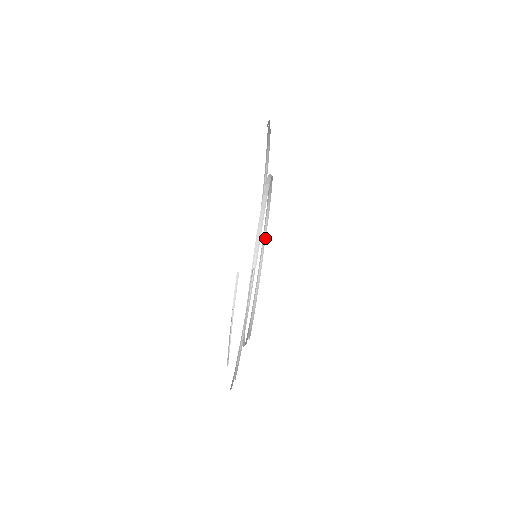
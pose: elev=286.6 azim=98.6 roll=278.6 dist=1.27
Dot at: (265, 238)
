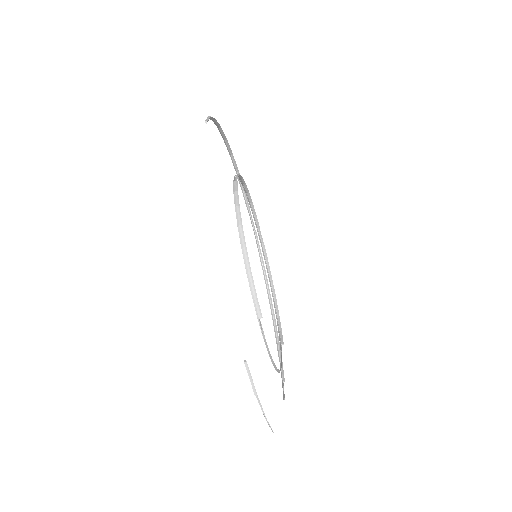
Dot at: (258, 223)
